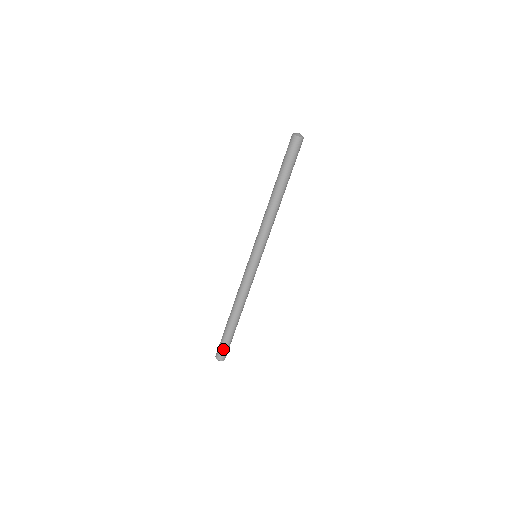
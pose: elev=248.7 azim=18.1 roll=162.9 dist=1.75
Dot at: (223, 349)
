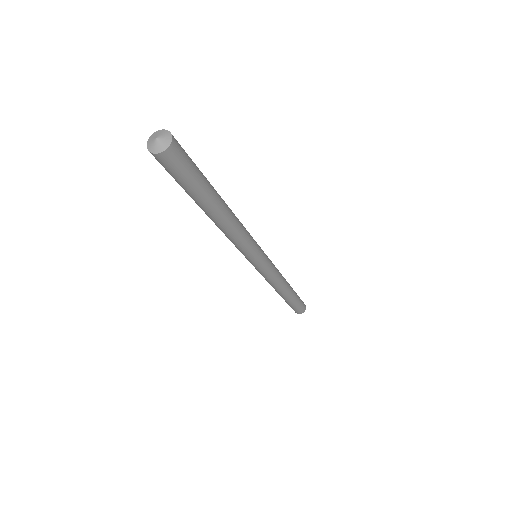
Dot at: occluded
